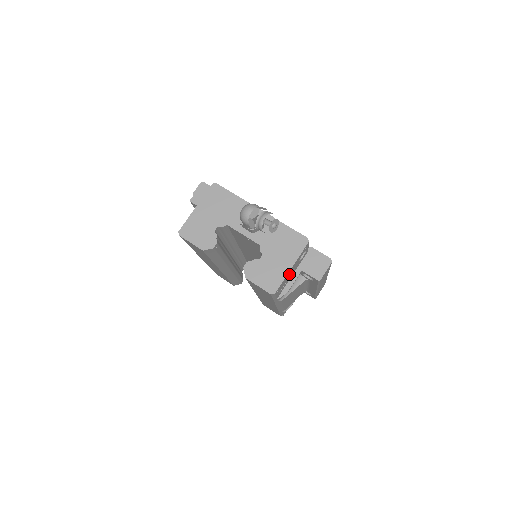
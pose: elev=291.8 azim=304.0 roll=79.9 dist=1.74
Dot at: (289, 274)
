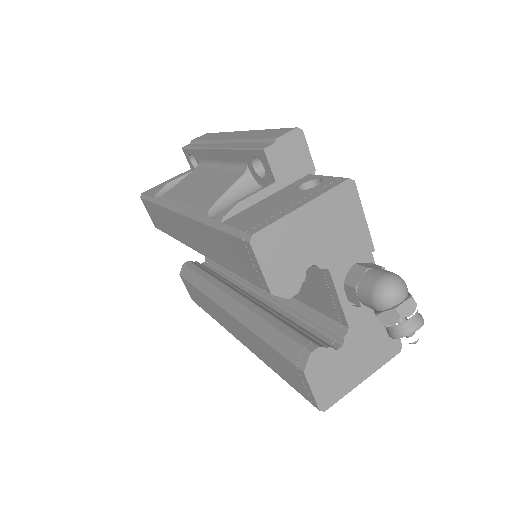
Dot at: occluded
